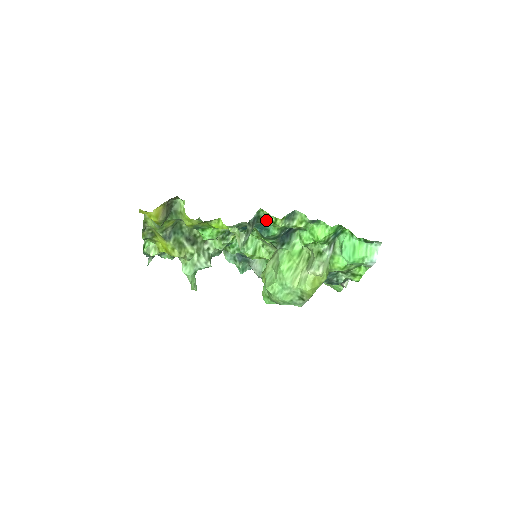
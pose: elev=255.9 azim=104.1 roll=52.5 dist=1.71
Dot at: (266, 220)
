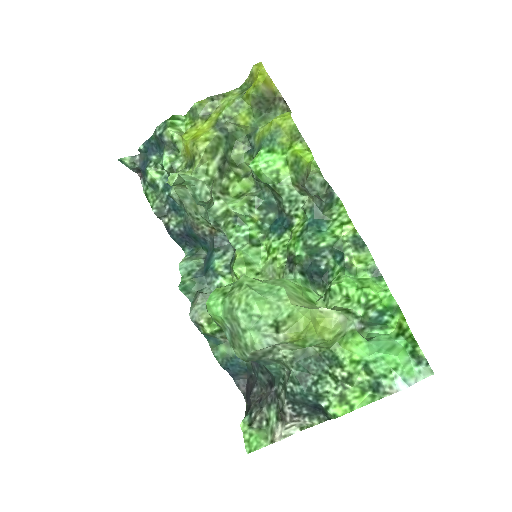
Dot at: (331, 219)
